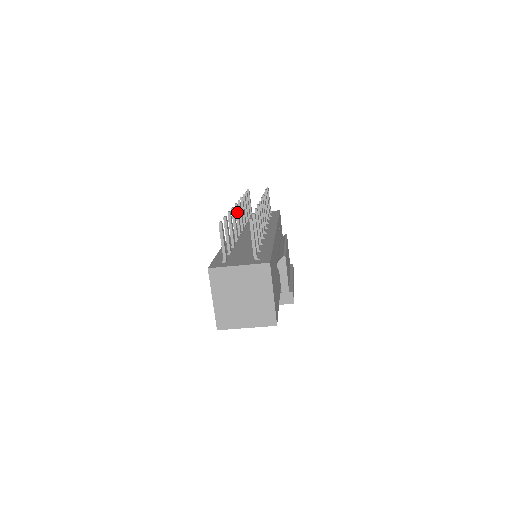
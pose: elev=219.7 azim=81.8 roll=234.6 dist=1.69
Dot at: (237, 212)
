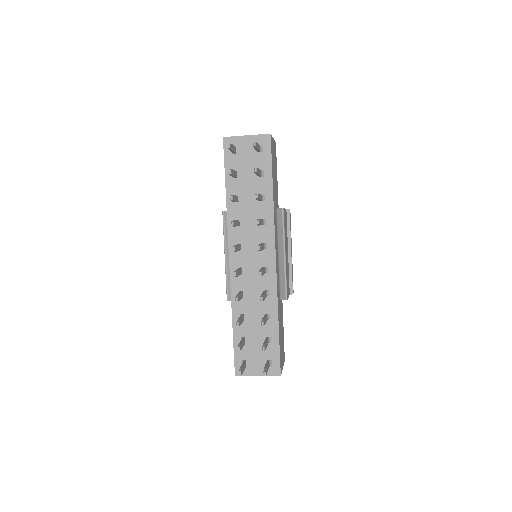
Dot at: (237, 276)
